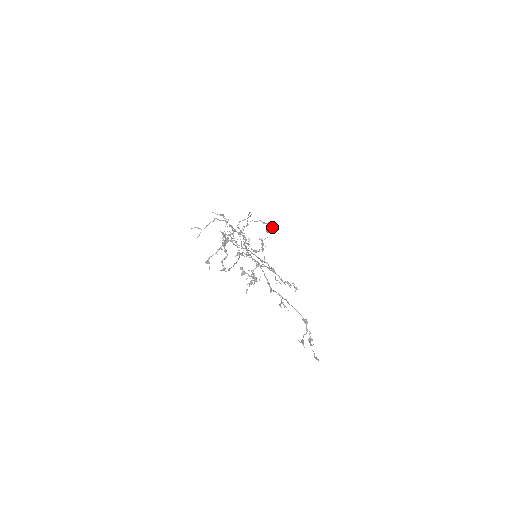
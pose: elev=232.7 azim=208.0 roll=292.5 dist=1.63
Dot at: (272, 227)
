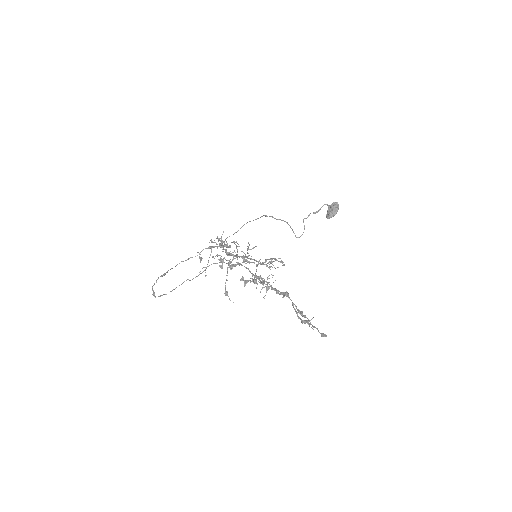
Dot at: (329, 210)
